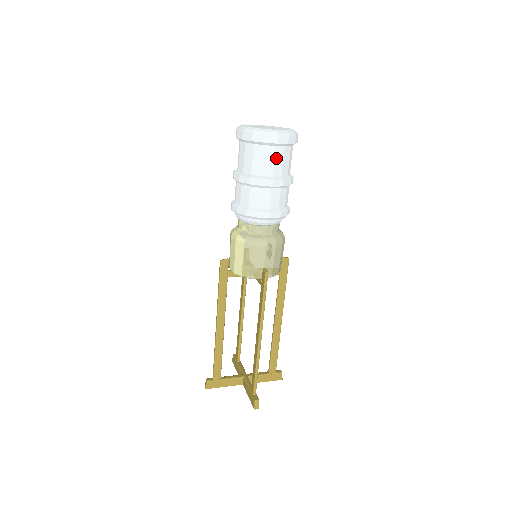
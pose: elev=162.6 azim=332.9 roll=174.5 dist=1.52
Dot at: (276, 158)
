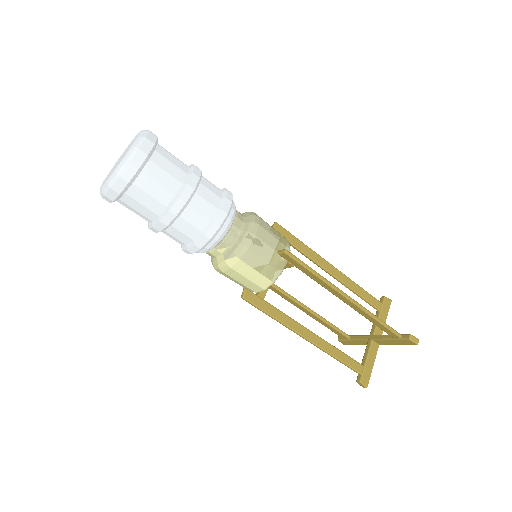
Dot at: (163, 167)
